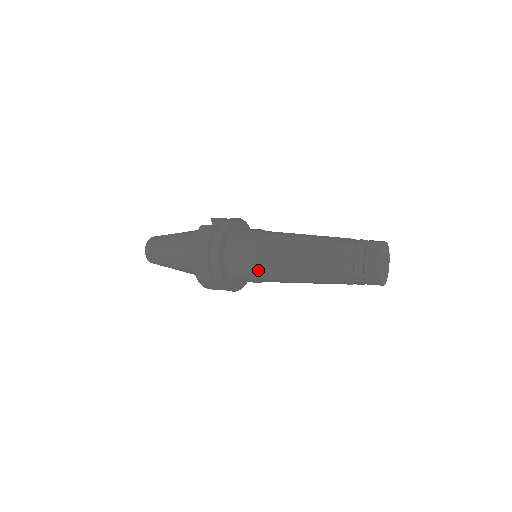
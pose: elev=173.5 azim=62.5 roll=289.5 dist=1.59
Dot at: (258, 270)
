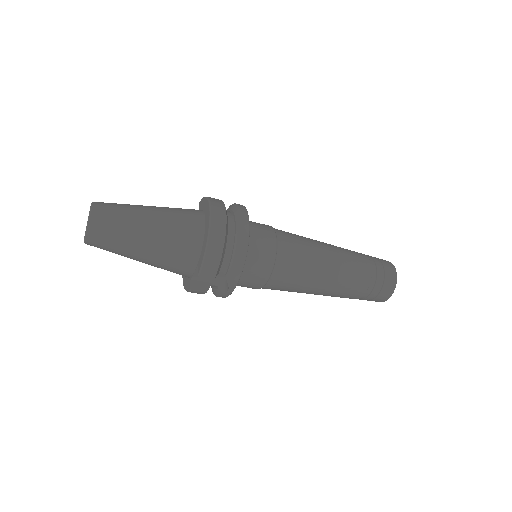
Dot at: (285, 244)
